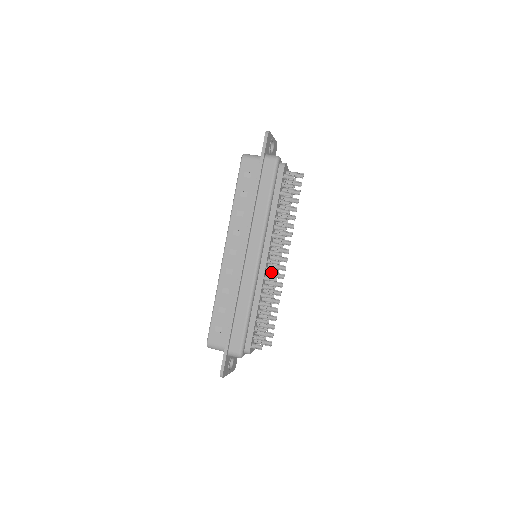
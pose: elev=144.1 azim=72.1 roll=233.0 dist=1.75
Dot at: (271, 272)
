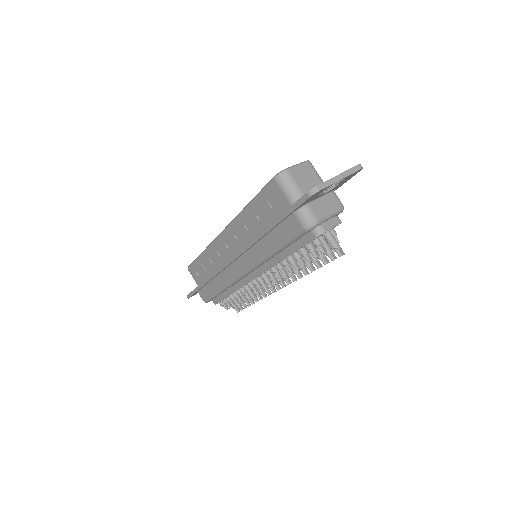
Dot at: (256, 286)
